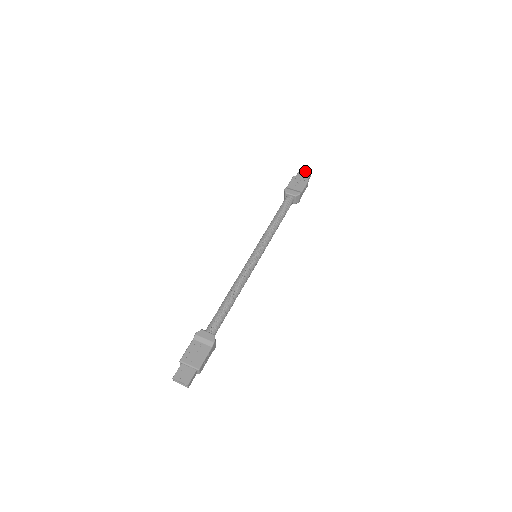
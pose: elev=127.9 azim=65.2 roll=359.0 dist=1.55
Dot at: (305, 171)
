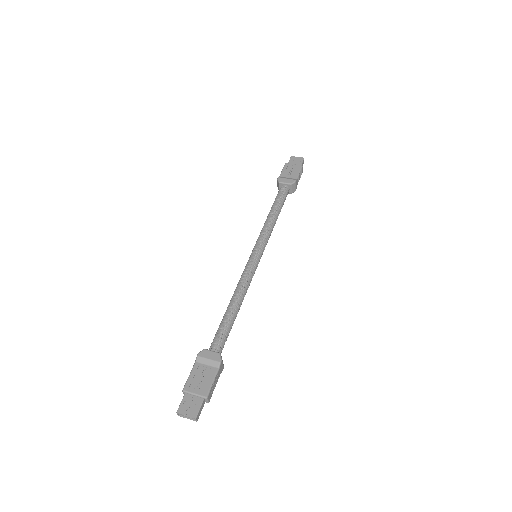
Dot at: (297, 157)
